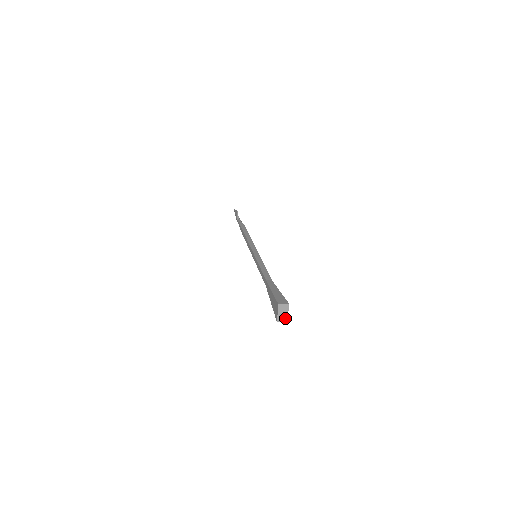
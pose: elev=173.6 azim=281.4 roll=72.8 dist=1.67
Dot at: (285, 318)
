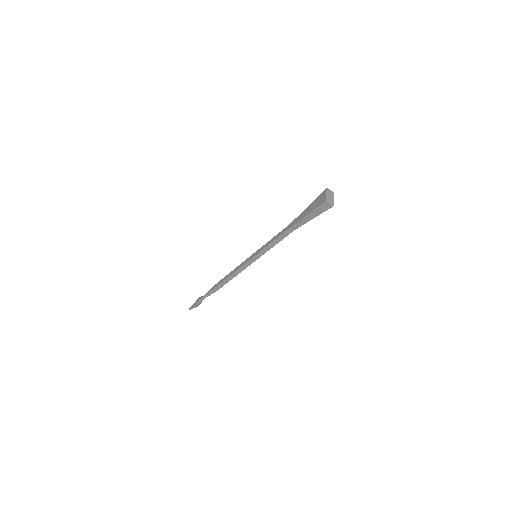
Dot at: (332, 202)
